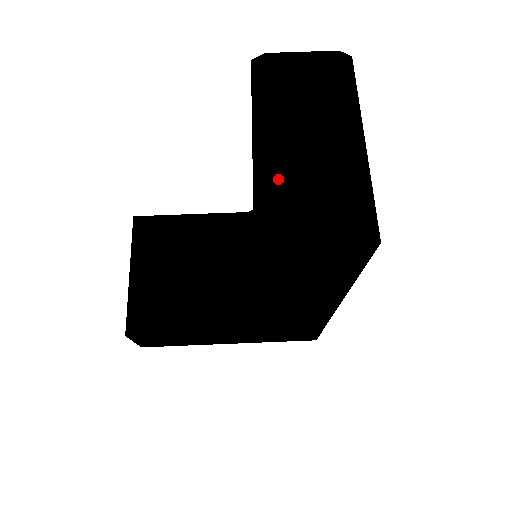
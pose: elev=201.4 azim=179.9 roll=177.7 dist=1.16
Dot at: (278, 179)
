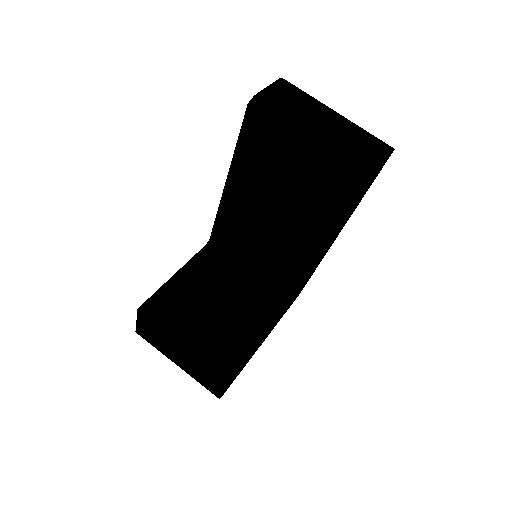
Dot at: (339, 148)
